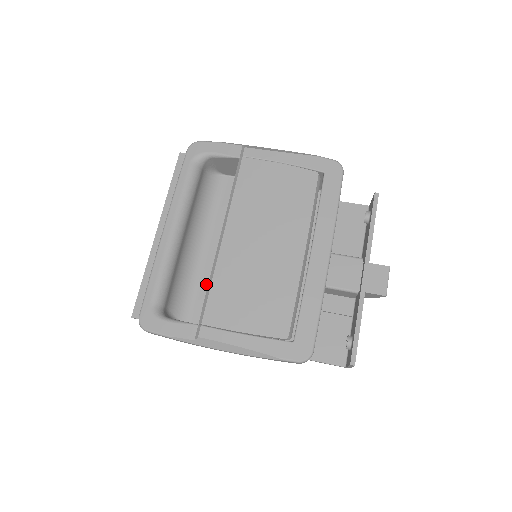
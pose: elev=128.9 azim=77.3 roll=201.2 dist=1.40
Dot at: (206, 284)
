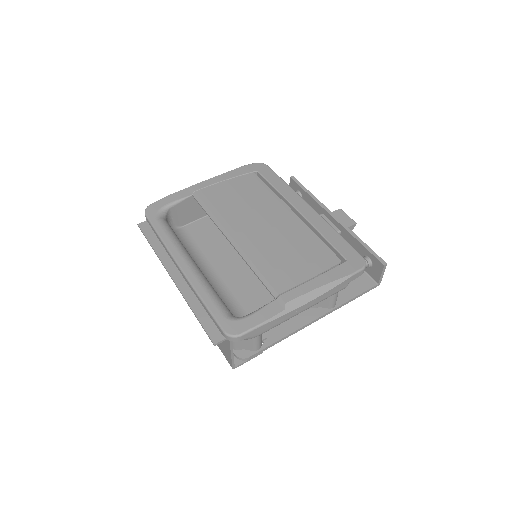
Dot at: (240, 296)
